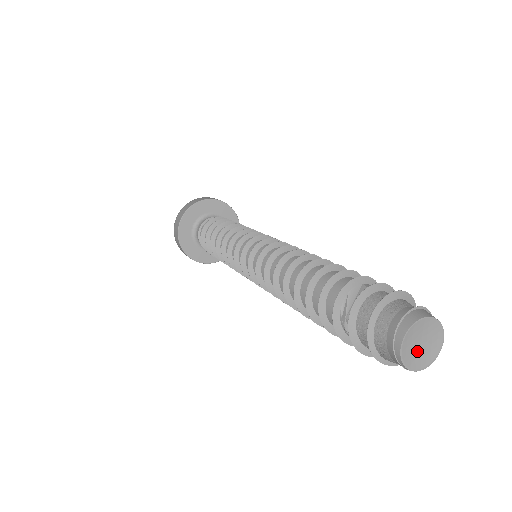
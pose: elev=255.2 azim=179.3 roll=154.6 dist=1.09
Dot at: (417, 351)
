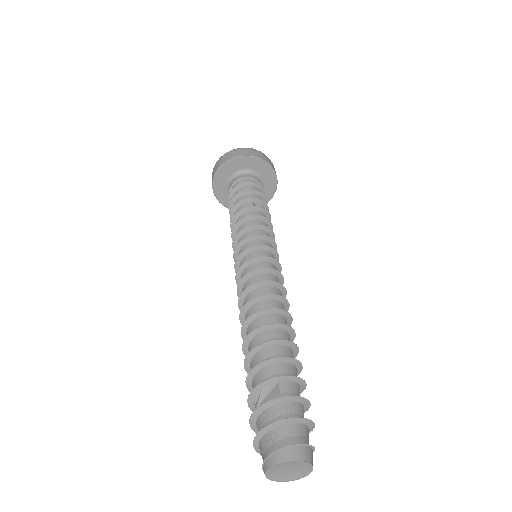
Dot at: (285, 473)
